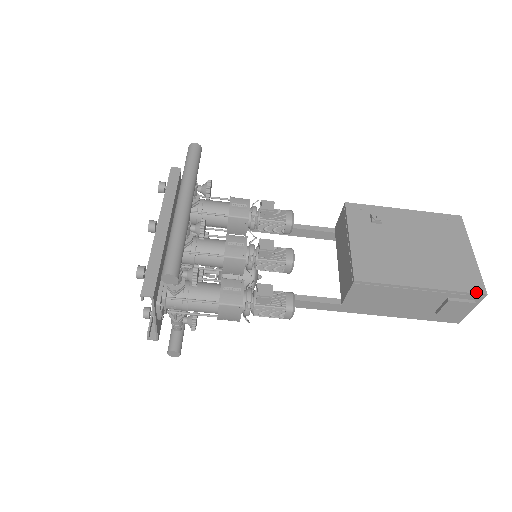
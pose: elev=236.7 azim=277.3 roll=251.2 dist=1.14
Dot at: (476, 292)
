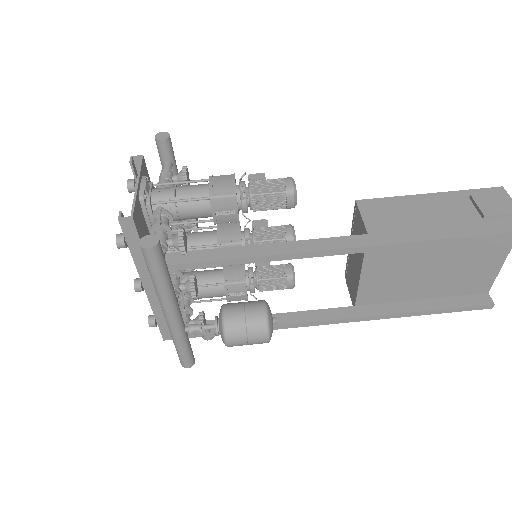
Dot at: (489, 189)
